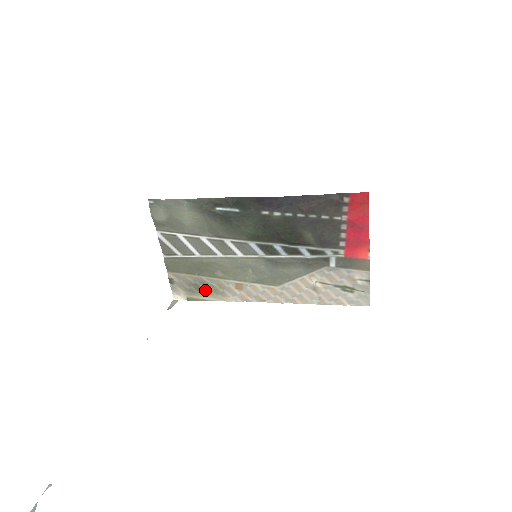
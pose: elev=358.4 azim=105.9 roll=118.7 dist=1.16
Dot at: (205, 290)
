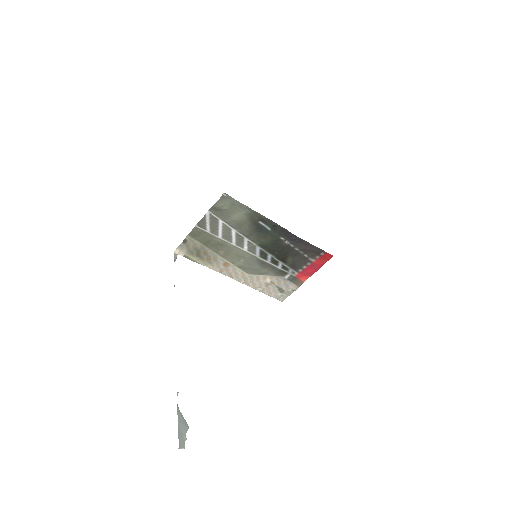
Dot at: (202, 256)
